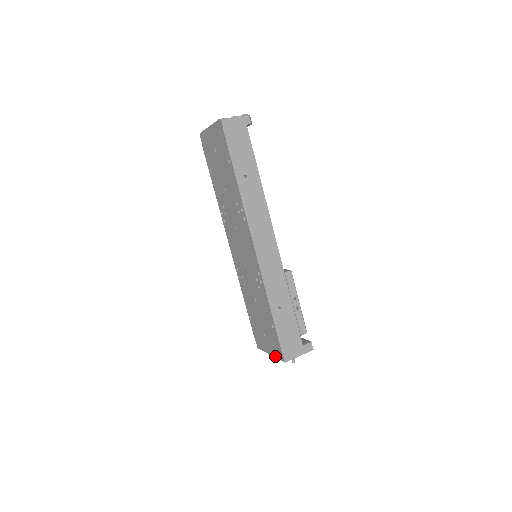
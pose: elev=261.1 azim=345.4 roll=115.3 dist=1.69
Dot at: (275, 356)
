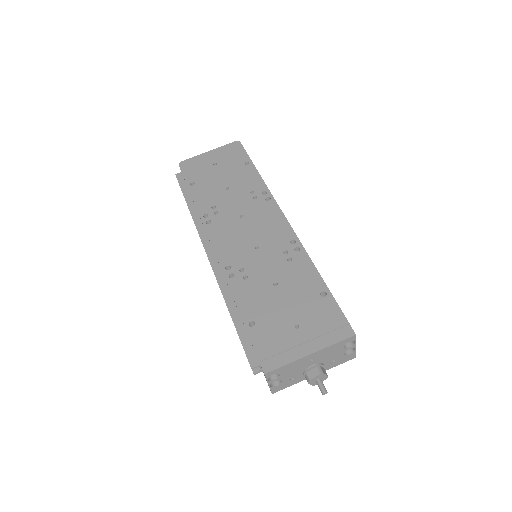
Dot at: (326, 344)
